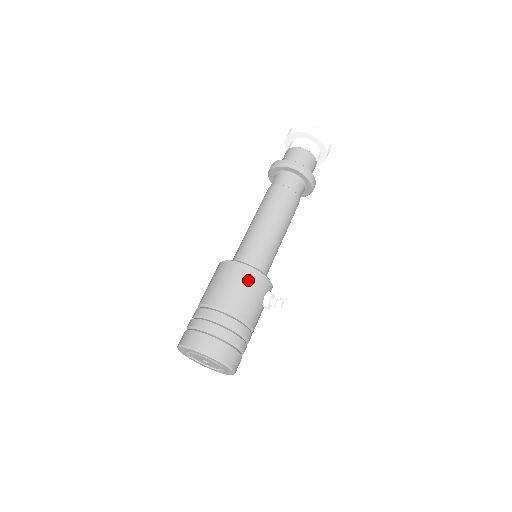
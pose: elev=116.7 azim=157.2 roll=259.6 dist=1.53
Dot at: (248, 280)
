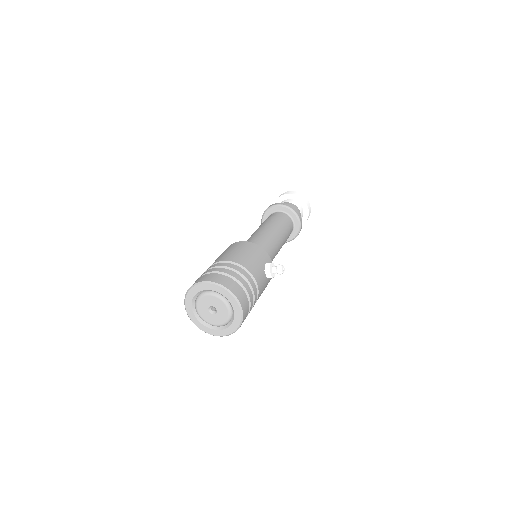
Dot at: (249, 248)
